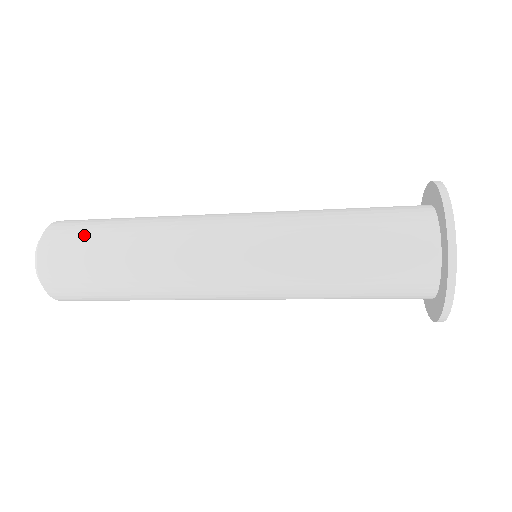
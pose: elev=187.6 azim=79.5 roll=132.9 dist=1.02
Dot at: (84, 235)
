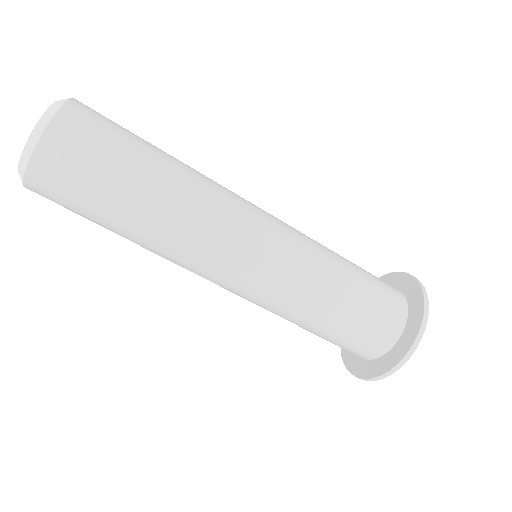
Dot at: (112, 146)
